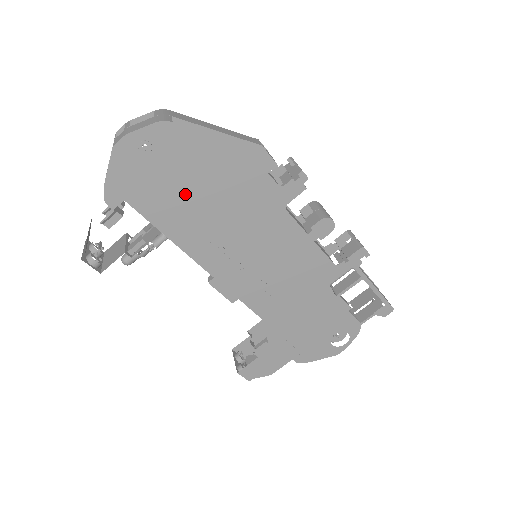
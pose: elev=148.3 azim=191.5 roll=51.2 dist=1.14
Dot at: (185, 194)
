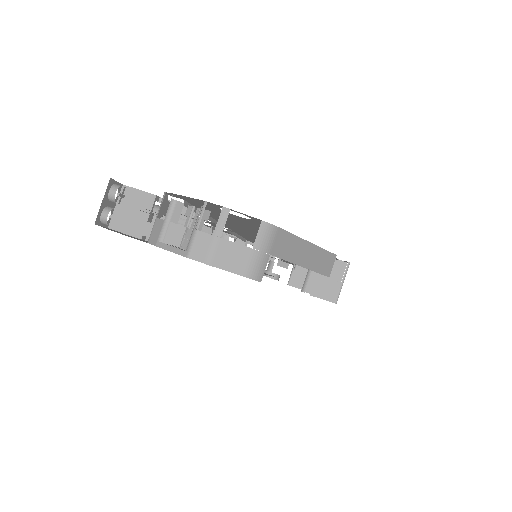
Dot at: occluded
